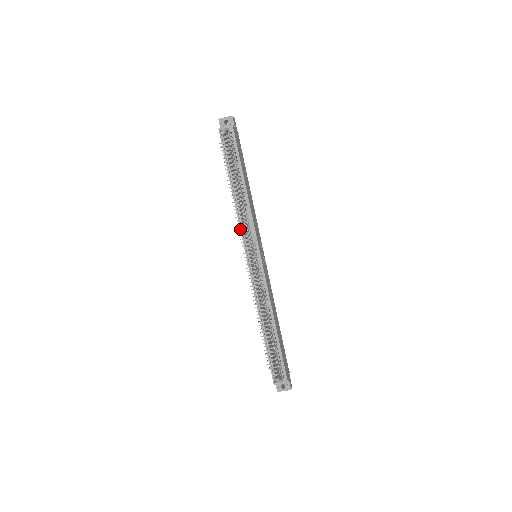
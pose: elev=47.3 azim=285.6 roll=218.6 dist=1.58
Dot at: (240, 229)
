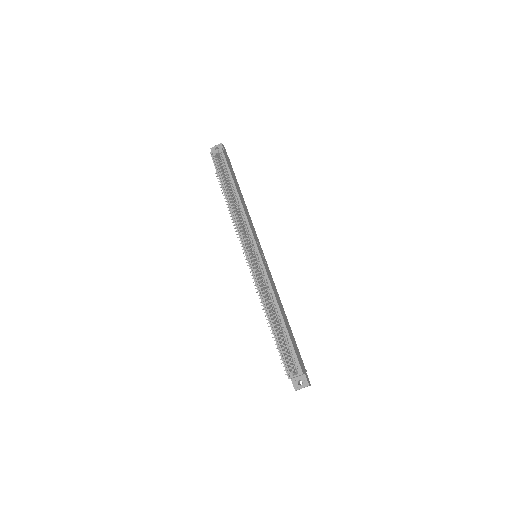
Dot at: (237, 230)
